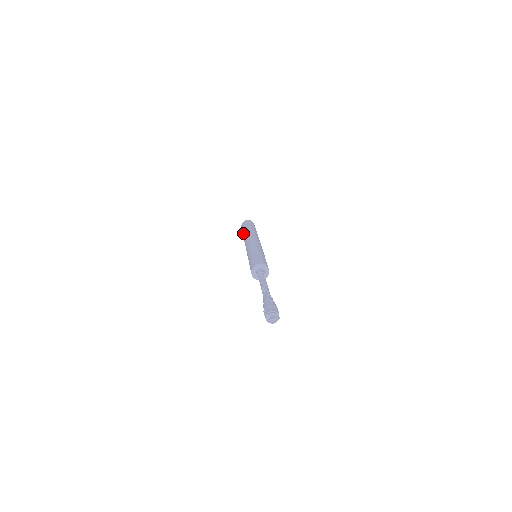
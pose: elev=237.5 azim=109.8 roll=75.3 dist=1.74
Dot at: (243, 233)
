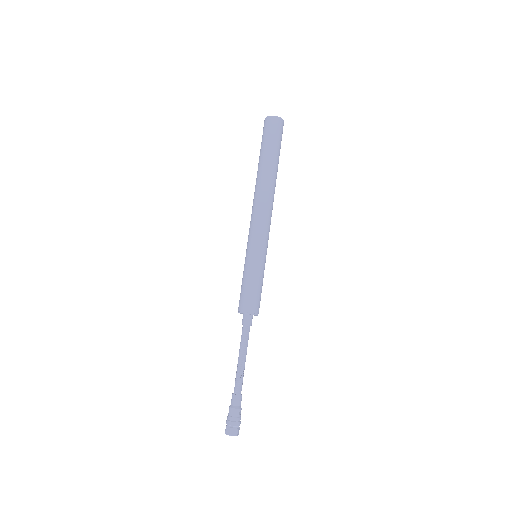
Dot at: (266, 161)
